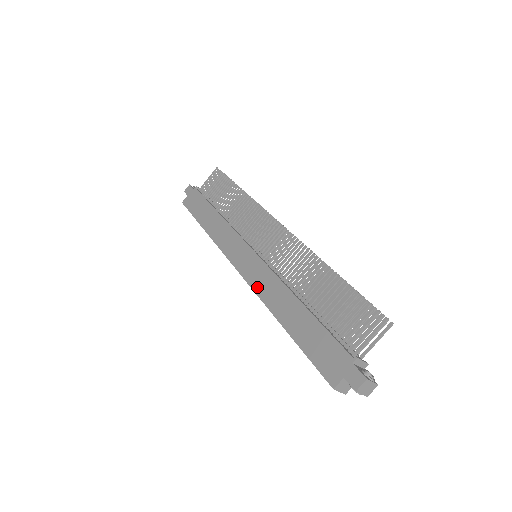
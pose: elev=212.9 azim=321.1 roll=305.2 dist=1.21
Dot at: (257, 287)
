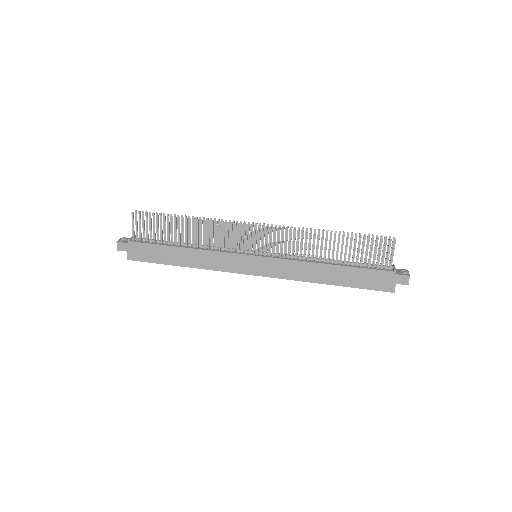
Dot at: (286, 276)
